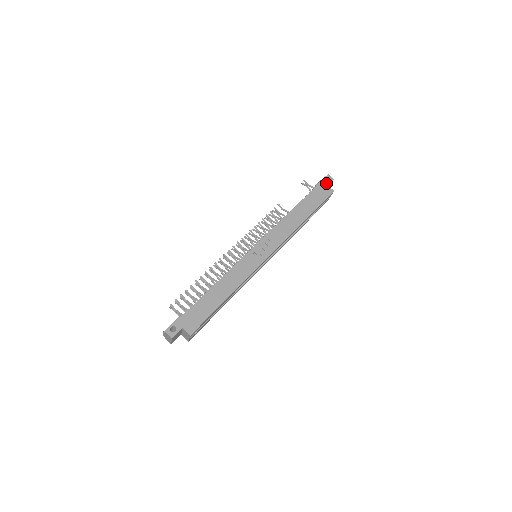
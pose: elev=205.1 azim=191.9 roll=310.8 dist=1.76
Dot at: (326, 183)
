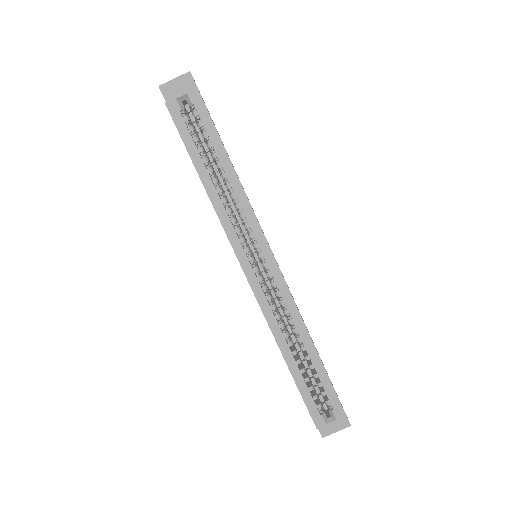
Dot at: occluded
